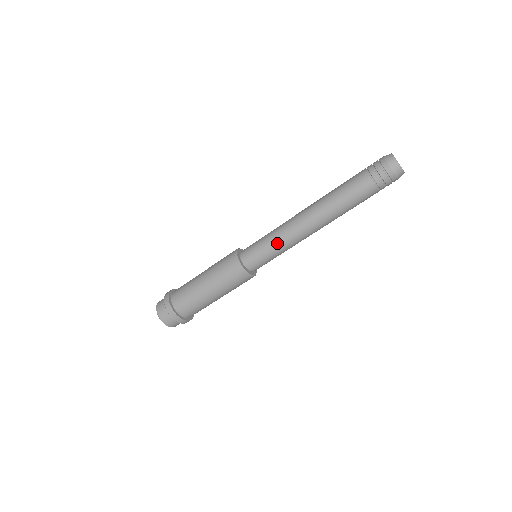
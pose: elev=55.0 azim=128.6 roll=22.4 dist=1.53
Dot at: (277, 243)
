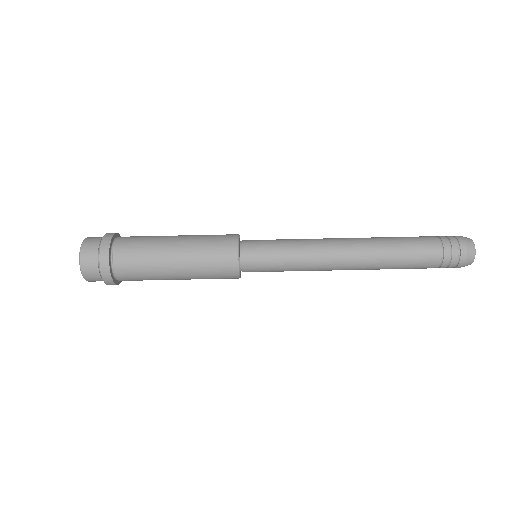
Dot at: (297, 245)
